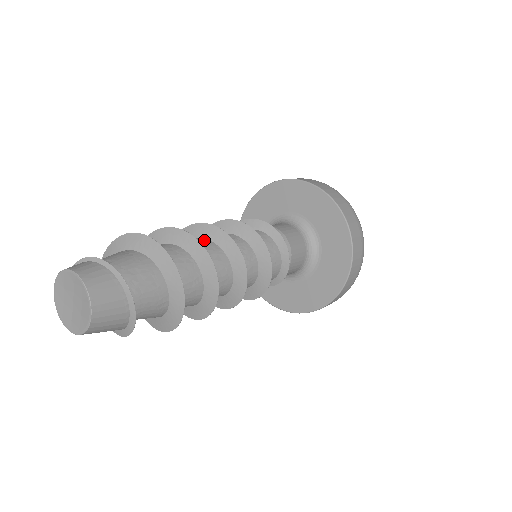
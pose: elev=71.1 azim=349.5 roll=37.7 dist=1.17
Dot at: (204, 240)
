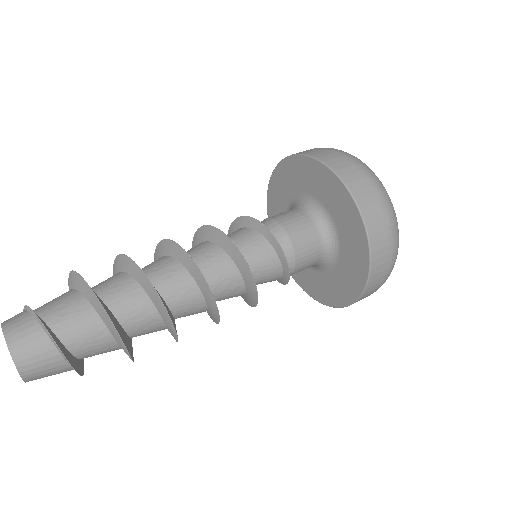
Dot at: (162, 257)
